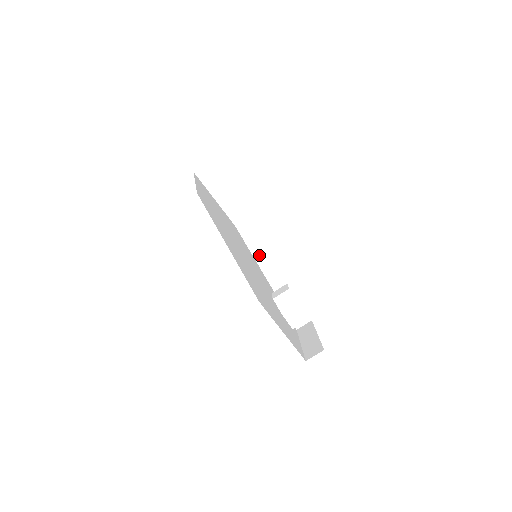
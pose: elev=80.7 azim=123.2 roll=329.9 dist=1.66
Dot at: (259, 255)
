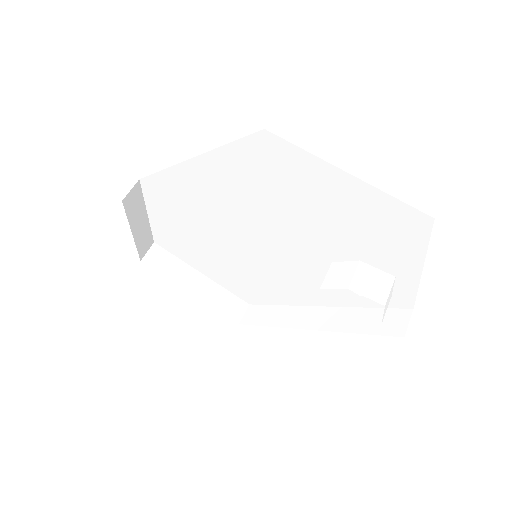
Dot at: (286, 320)
